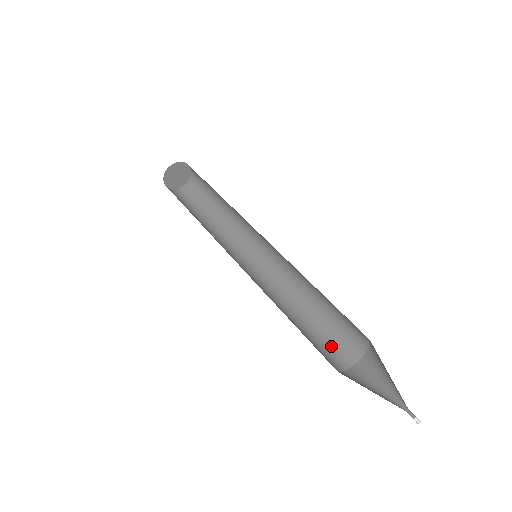
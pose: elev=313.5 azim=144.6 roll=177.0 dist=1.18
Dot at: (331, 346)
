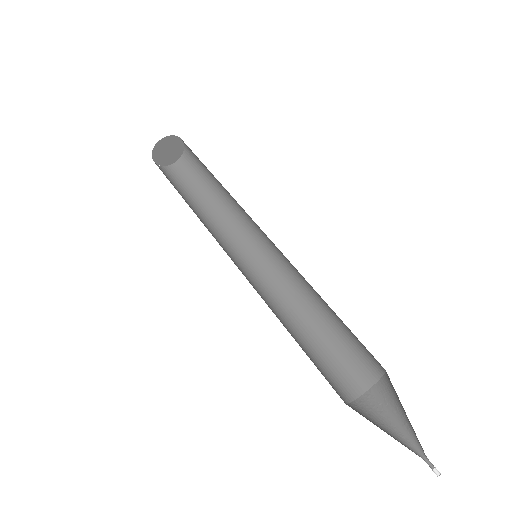
Dot at: (325, 375)
